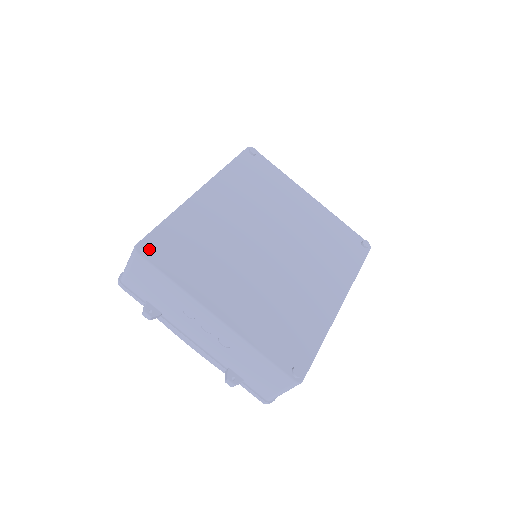
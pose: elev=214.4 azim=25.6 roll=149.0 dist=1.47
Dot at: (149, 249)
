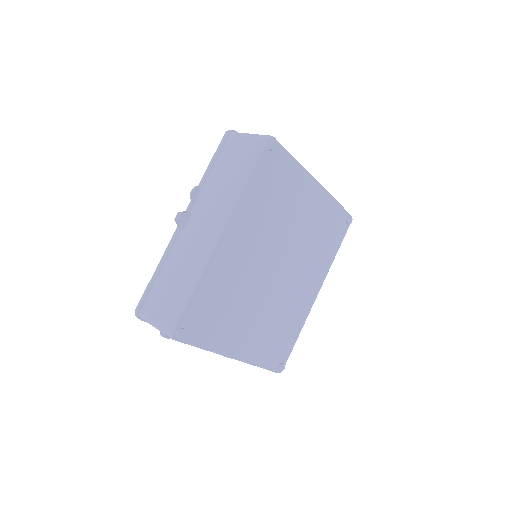
Dot at: (184, 334)
